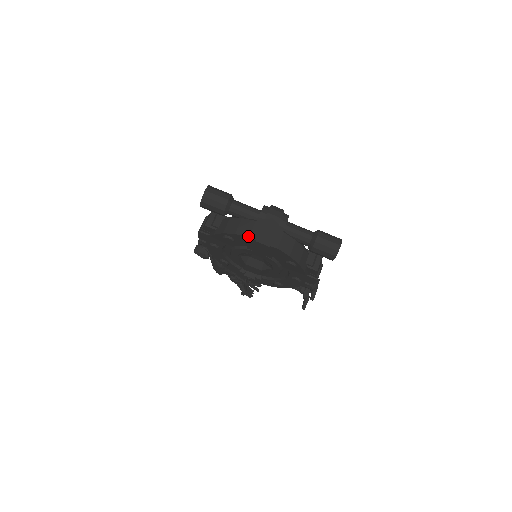
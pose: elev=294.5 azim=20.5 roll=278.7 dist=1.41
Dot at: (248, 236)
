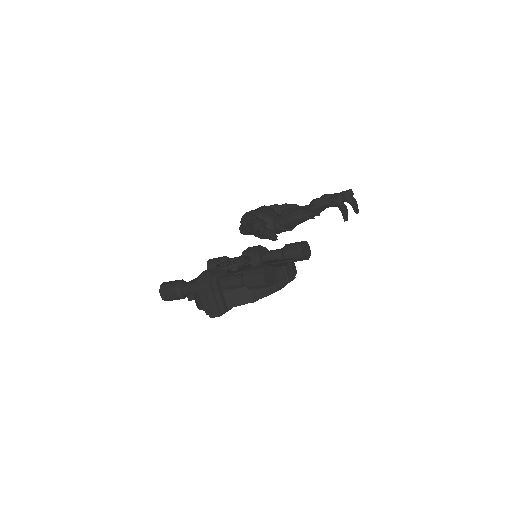
Dot at: (206, 311)
